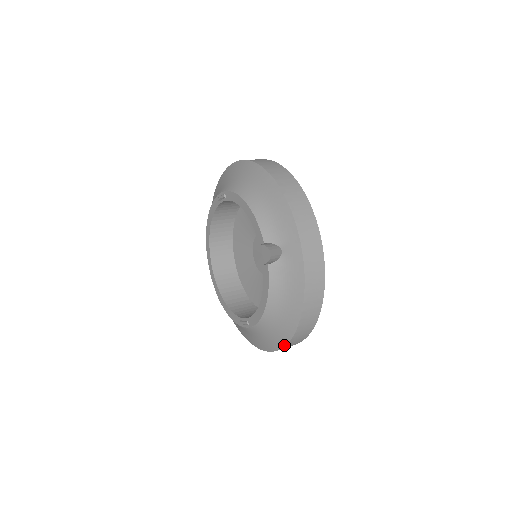
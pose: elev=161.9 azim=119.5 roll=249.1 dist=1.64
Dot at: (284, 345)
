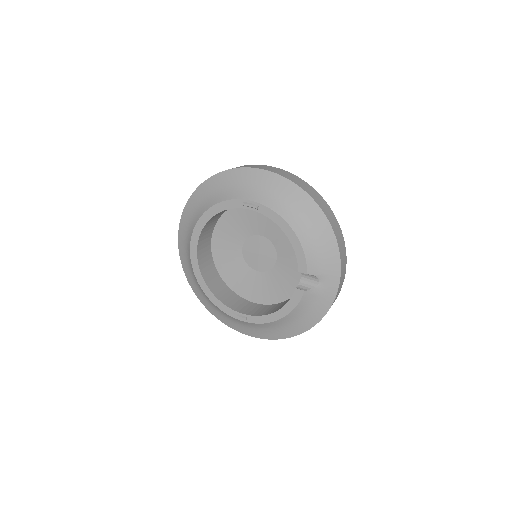
Dot at: (277, 339)
